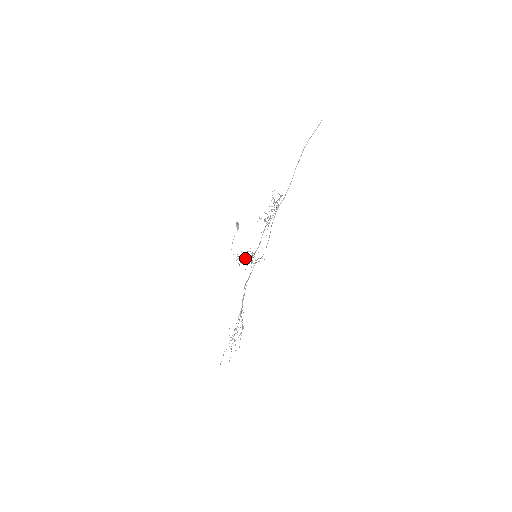
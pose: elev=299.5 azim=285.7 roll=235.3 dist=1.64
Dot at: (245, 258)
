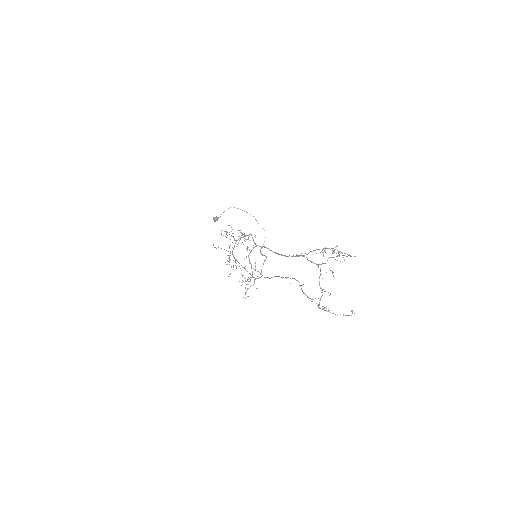
Dot at: occluded
